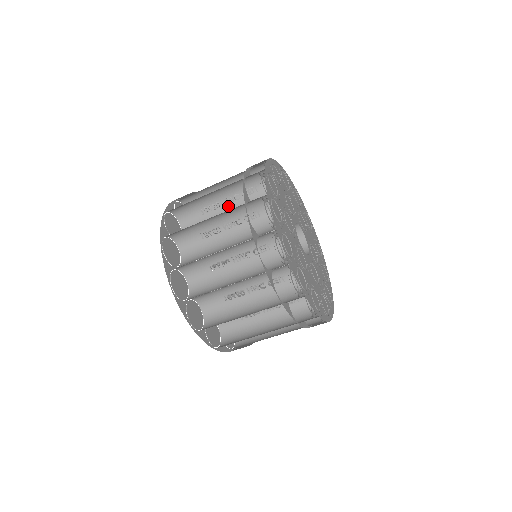
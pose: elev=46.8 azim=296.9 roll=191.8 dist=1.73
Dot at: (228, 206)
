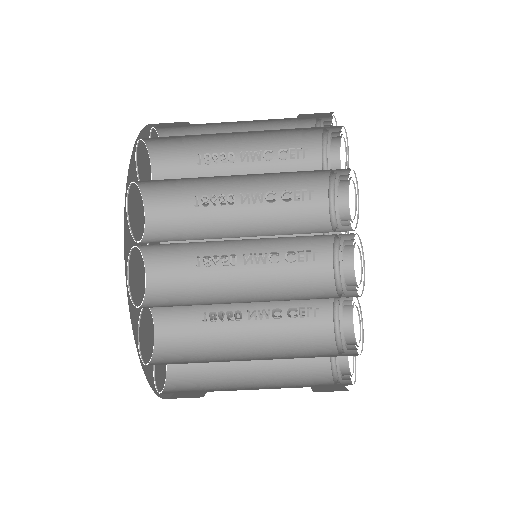
Dot at: (247, 165)
